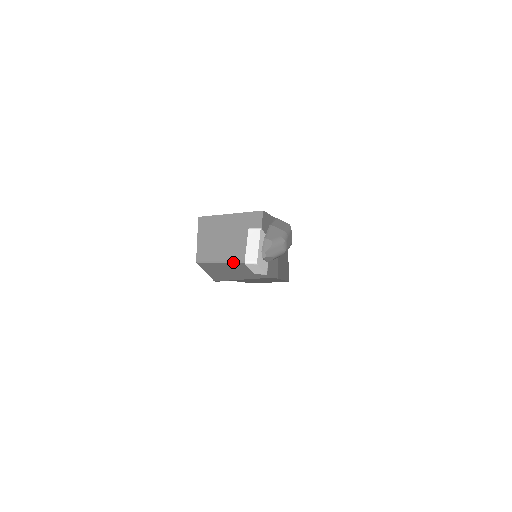
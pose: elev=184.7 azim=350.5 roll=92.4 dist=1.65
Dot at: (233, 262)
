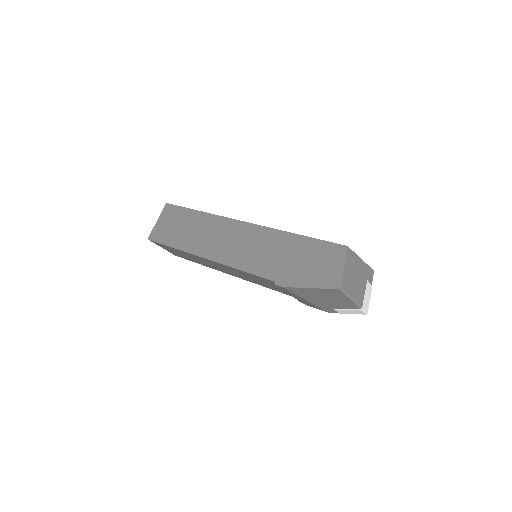
Dot at: (357, 304)
